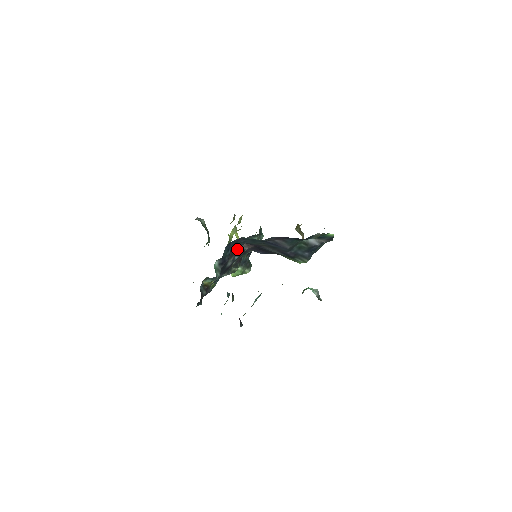
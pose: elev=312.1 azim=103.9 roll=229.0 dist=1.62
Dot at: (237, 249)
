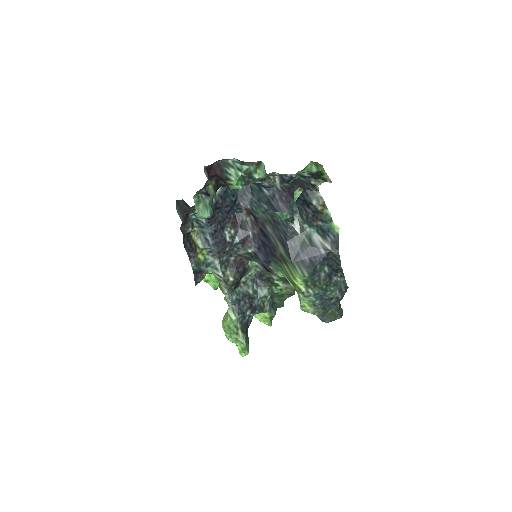
Dot at: (241, 224)
